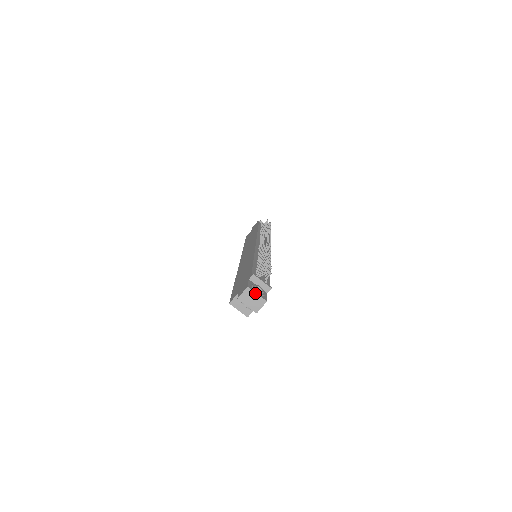
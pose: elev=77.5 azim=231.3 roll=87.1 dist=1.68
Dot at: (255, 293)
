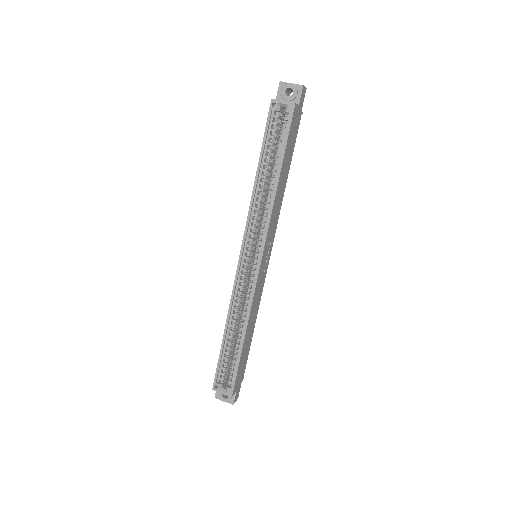
Dot at: occluded
